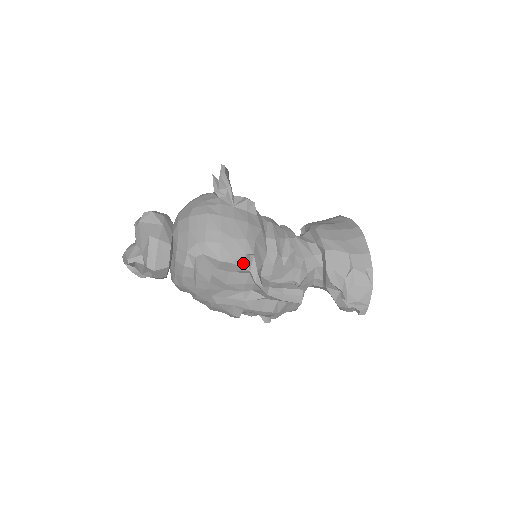
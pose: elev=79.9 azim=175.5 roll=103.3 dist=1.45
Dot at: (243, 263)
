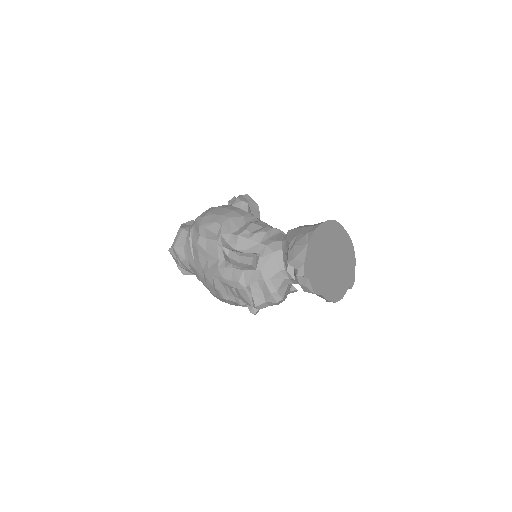
Dot at: (213, 229)
